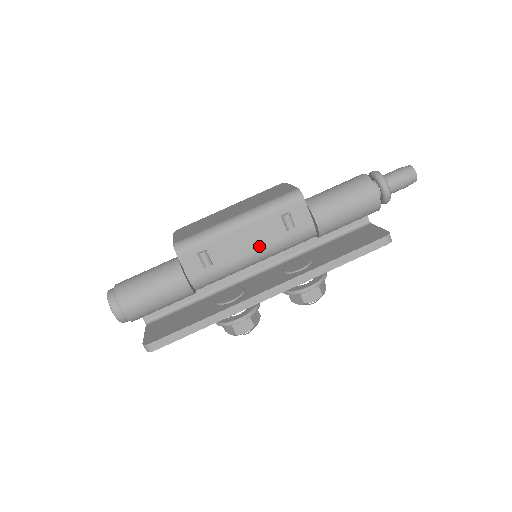
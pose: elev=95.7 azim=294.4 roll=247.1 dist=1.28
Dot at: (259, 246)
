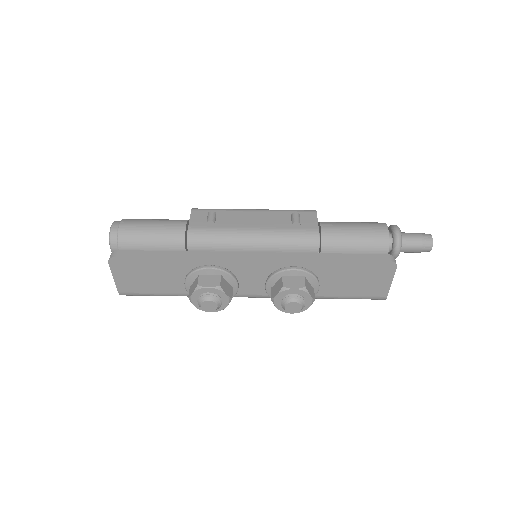
Dot at: (262, 226)
